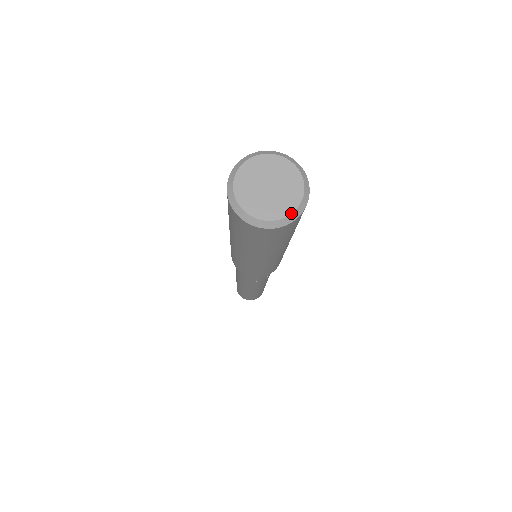
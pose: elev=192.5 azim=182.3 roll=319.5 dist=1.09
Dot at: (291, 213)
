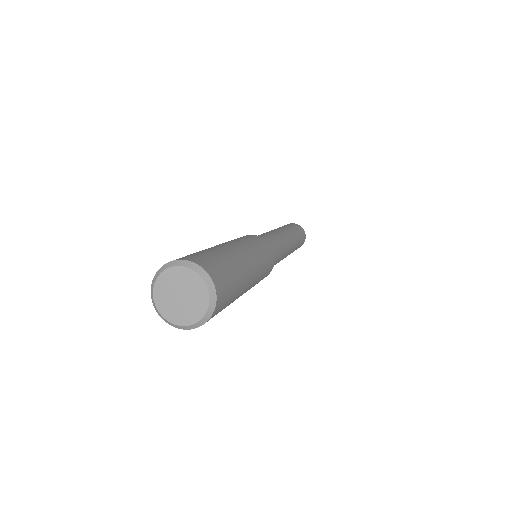
Dot at: (209, 296)
